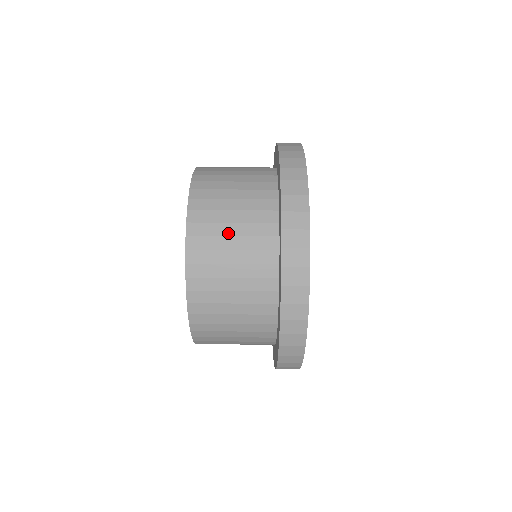
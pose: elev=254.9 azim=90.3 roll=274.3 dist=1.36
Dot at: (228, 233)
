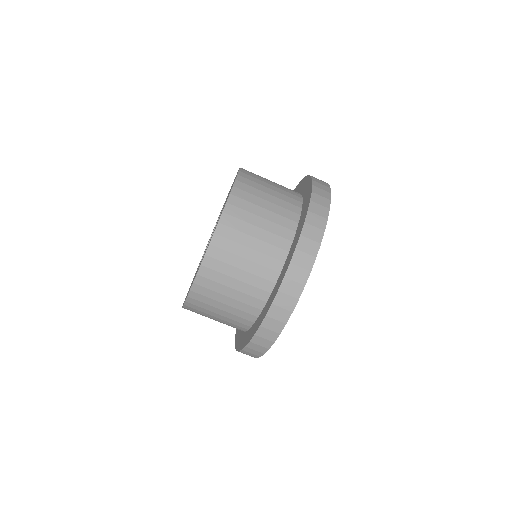
Dot at: (219, 307)
